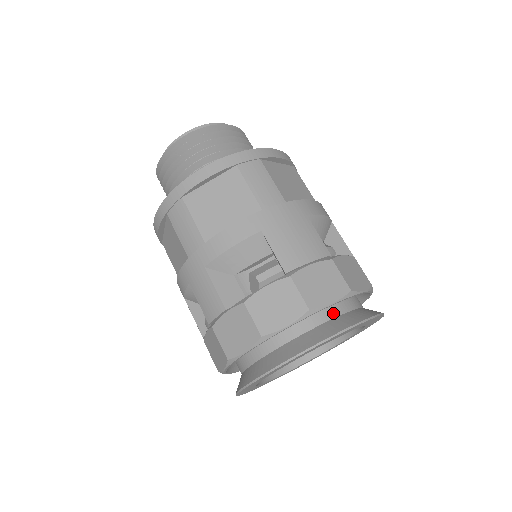
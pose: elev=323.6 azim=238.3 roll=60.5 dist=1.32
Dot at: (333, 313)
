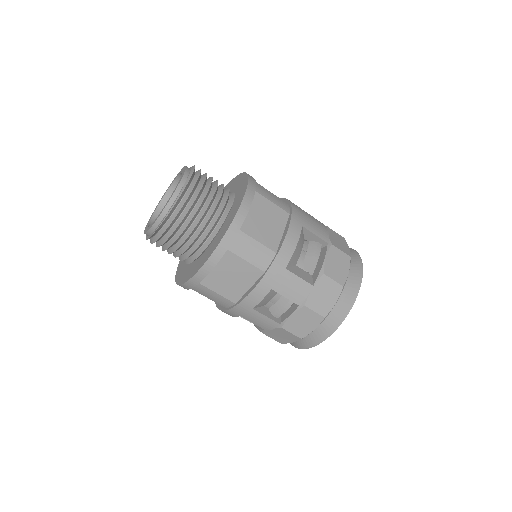
Dot at: occluded
